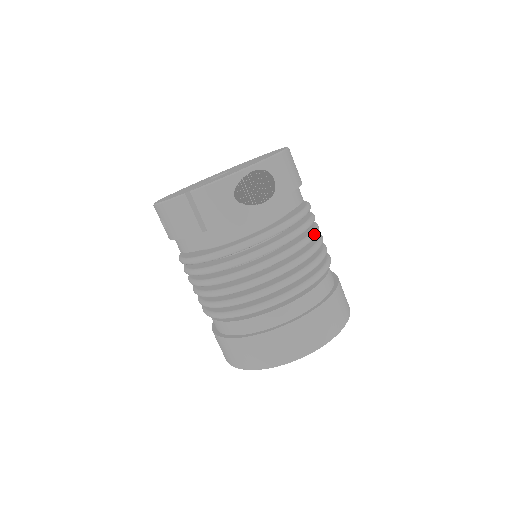
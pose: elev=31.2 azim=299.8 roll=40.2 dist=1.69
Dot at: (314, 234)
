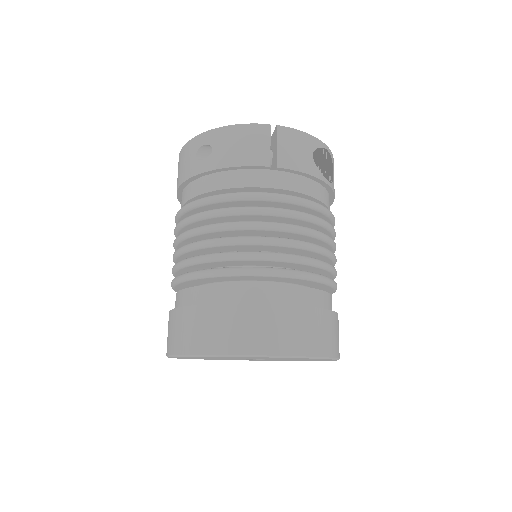
Dot at: occluded
